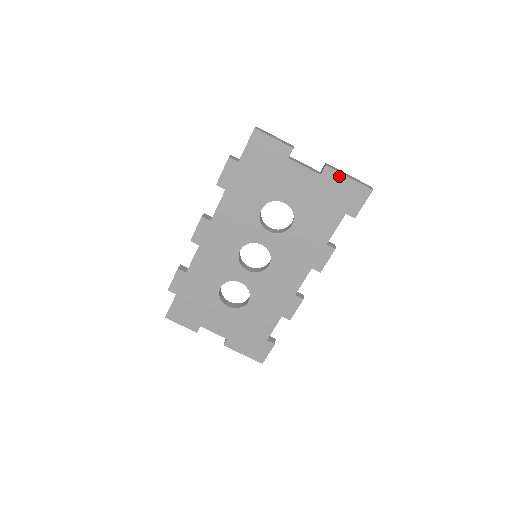
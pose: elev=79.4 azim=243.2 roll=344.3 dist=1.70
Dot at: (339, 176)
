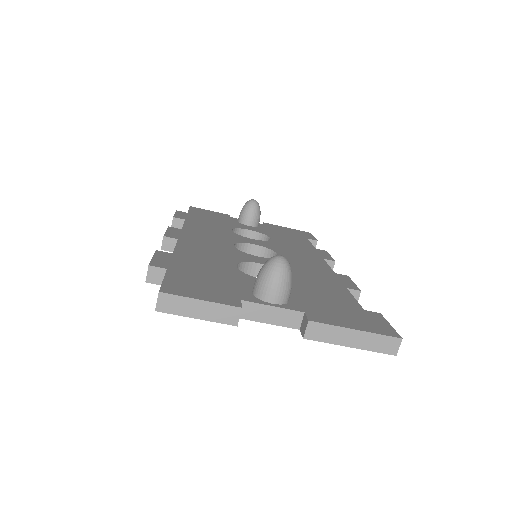
Dot at: (332, 341)
